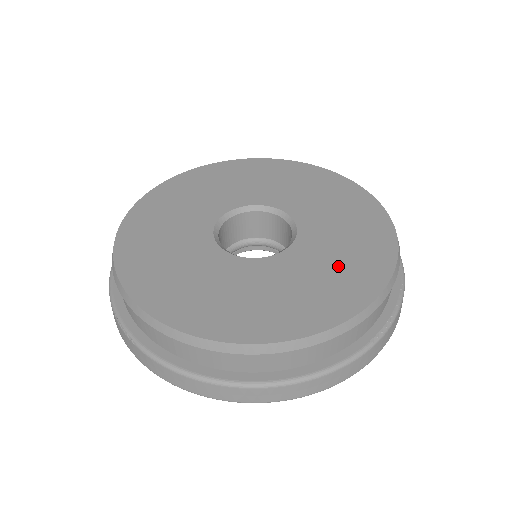
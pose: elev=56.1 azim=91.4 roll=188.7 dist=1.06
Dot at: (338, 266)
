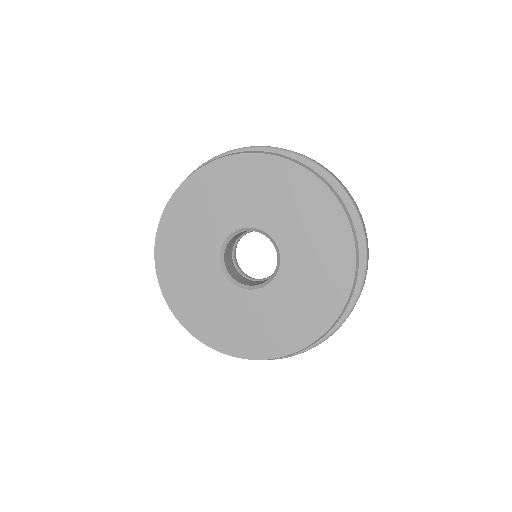
Dot at: (319, 262)
